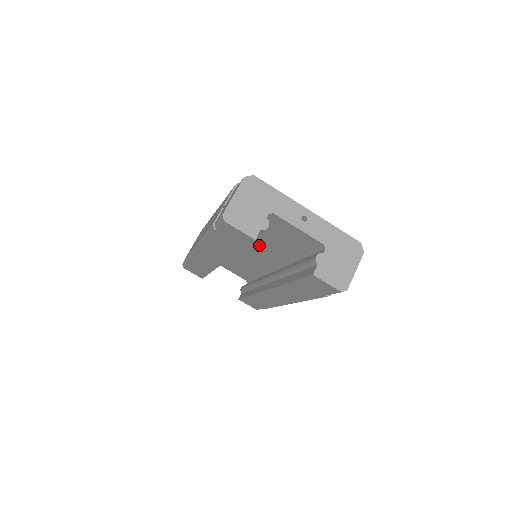
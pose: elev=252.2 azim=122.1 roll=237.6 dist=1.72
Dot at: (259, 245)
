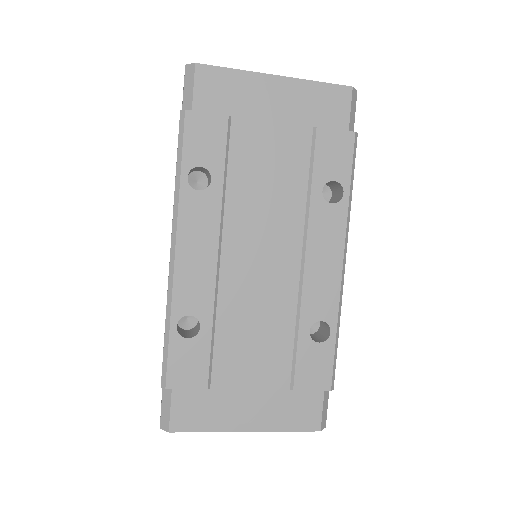
Dot at: occluded
